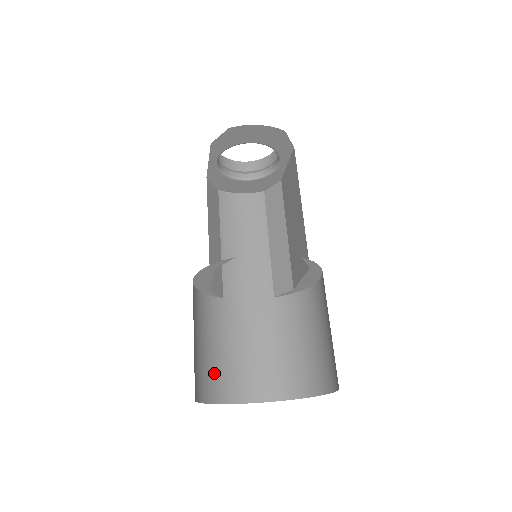
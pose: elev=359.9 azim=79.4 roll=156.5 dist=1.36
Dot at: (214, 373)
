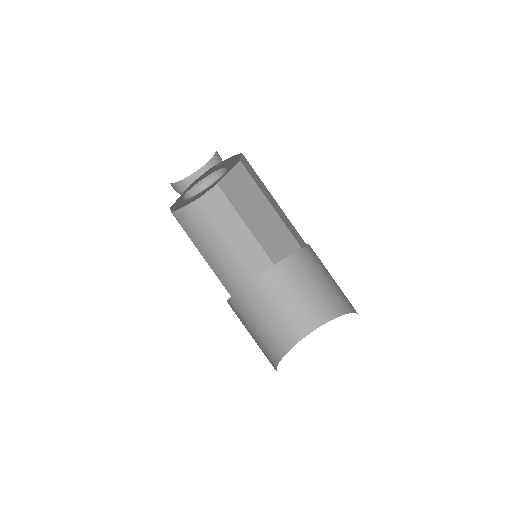
Dot at: (263, 350)
